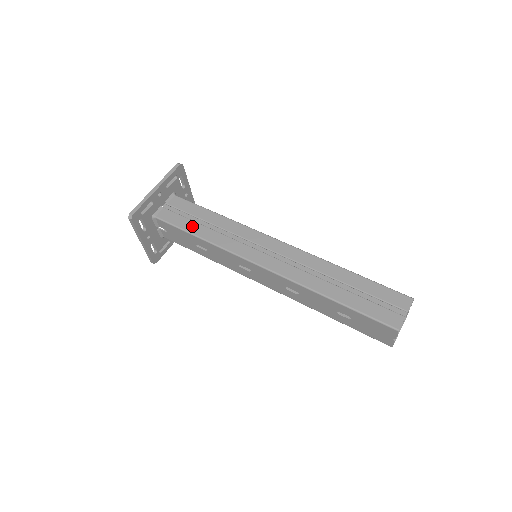
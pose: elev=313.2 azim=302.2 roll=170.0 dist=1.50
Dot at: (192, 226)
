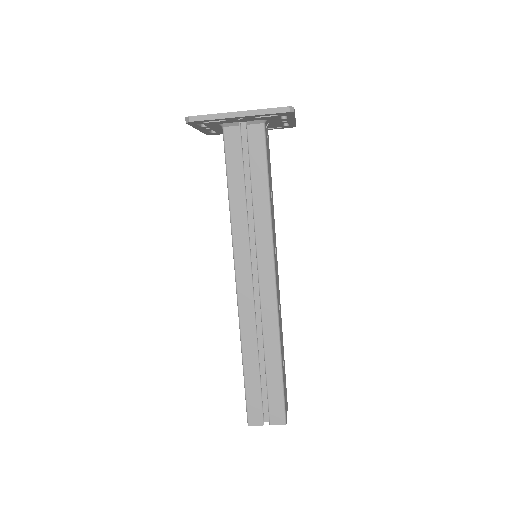
Dot at: (236, 178)
